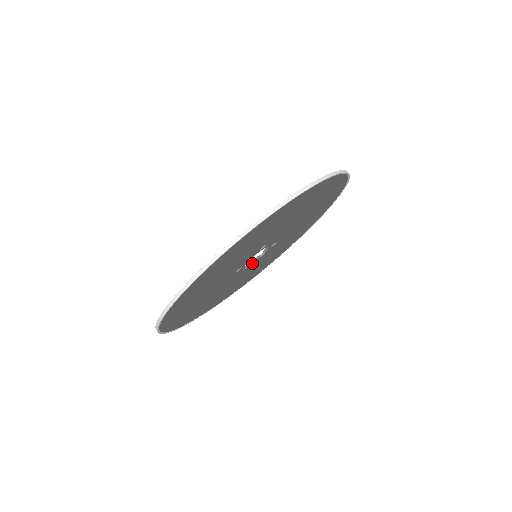
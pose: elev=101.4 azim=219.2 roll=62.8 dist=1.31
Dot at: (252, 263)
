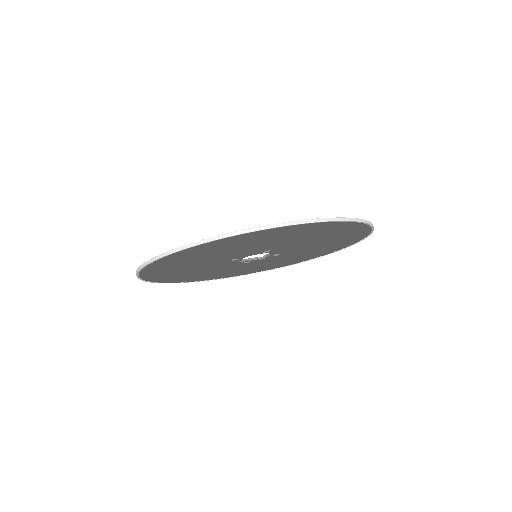
Dot at: (249, 260)
